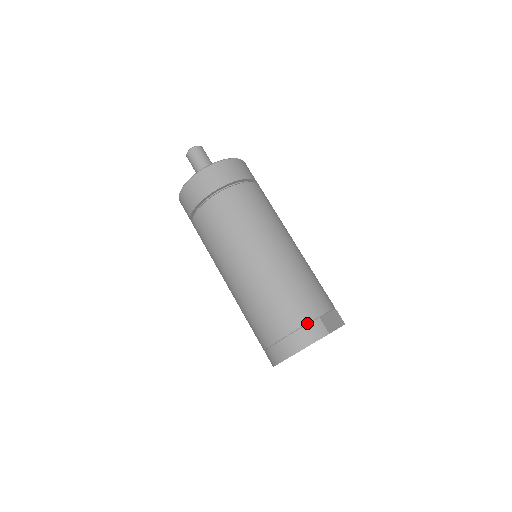
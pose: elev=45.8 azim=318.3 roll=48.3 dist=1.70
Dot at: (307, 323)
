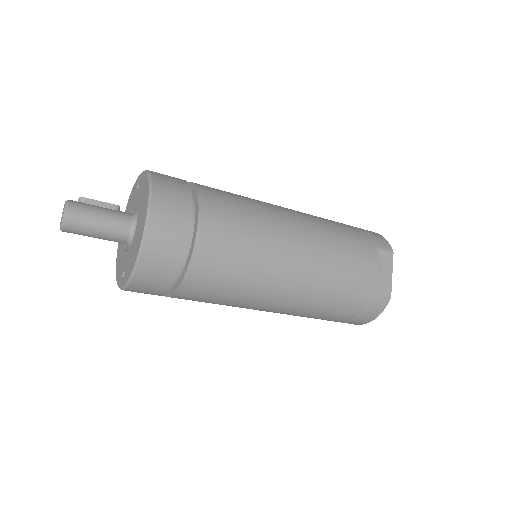
Dot at: (366, 308)
